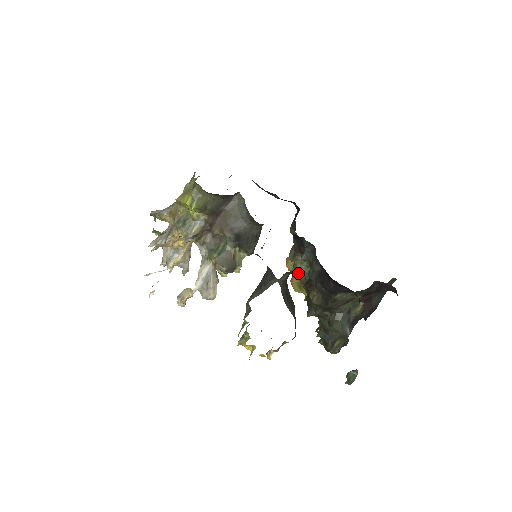
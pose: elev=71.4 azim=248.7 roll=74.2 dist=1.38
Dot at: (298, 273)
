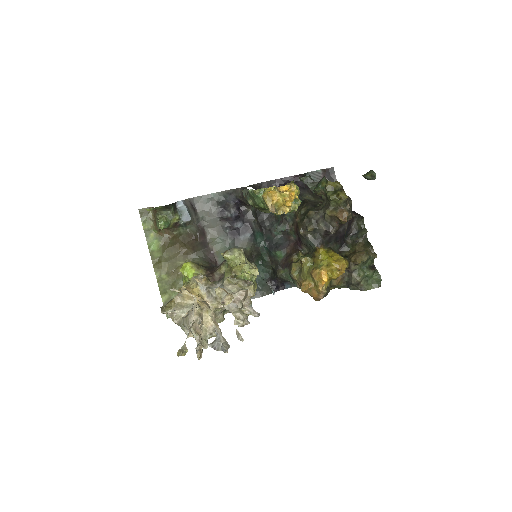
Dot at: (302, 257)
